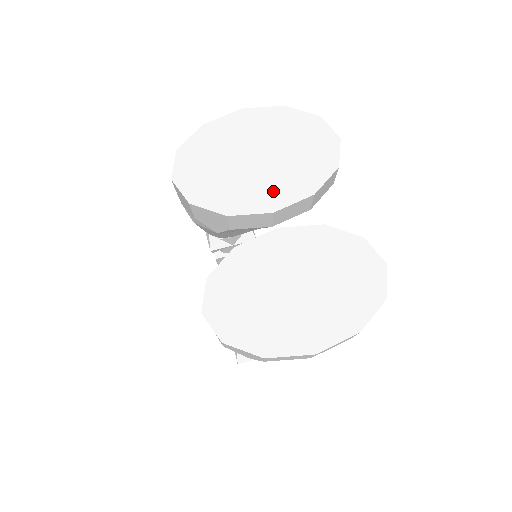
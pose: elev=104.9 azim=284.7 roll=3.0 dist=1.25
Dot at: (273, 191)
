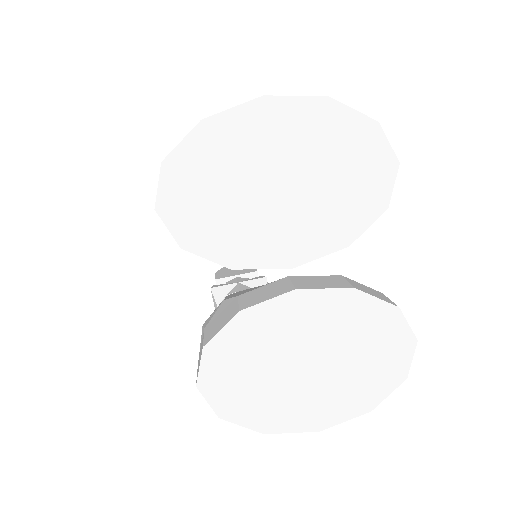
Dot at: (296, 238)
